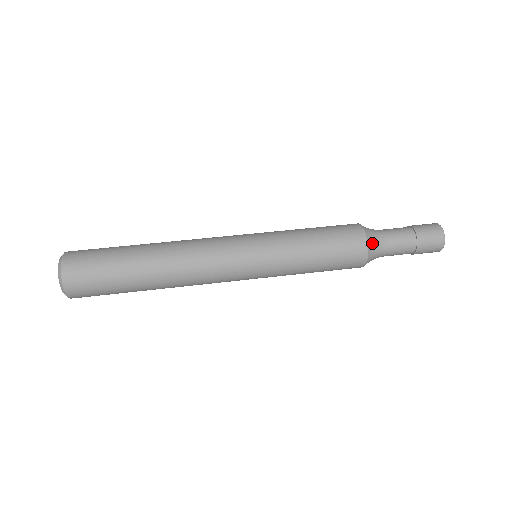
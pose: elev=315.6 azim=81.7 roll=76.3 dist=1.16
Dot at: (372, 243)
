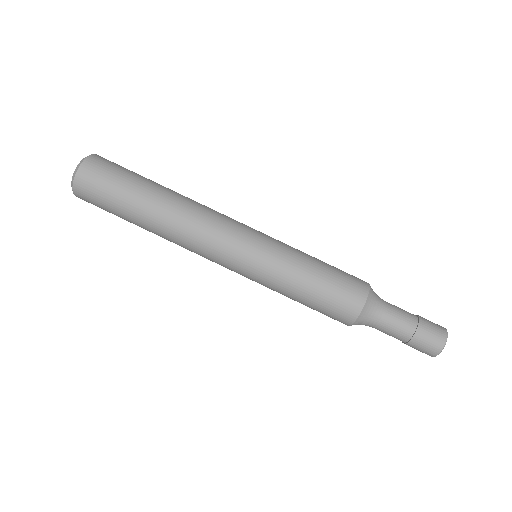
Dot at: (369, 308)
